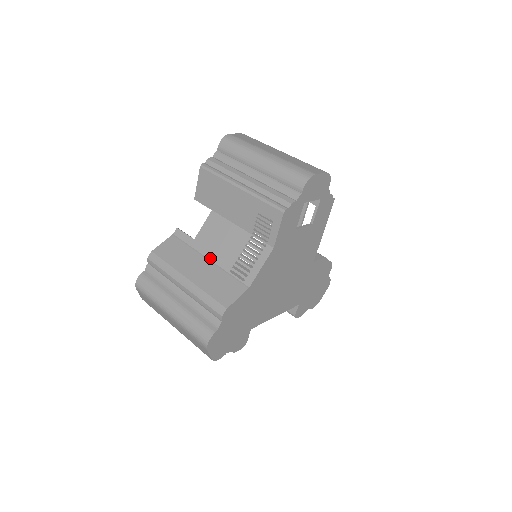
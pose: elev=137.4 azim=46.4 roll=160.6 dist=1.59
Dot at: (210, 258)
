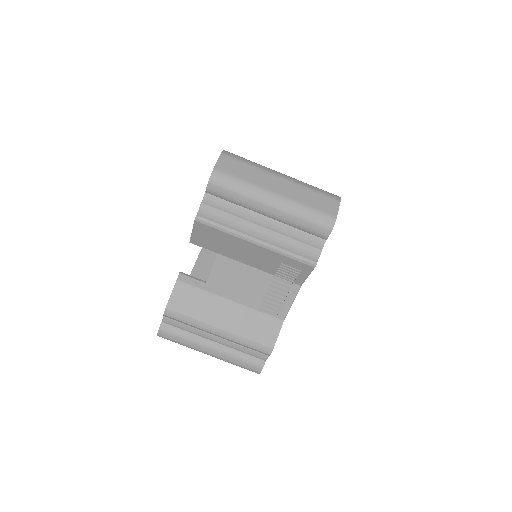
Dot at: (232, 299)
